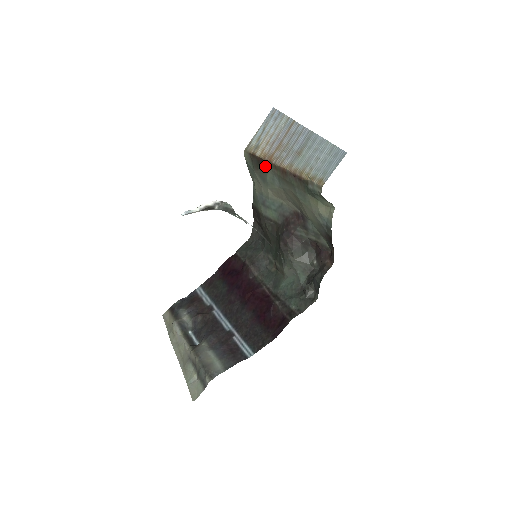
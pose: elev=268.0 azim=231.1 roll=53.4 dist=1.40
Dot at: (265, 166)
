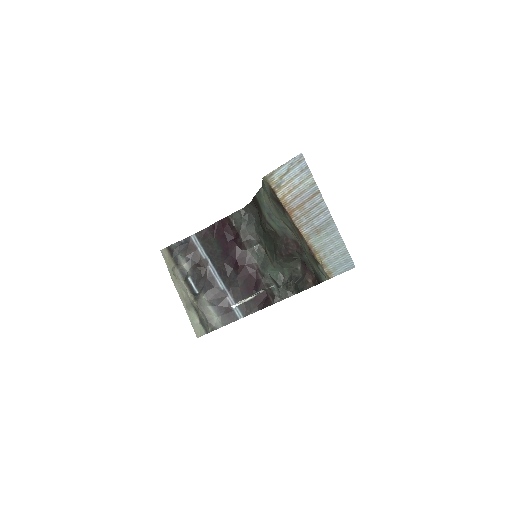
Dot at: (283, 212)
